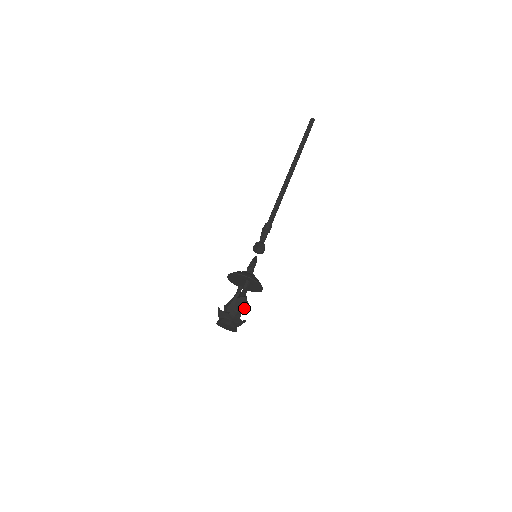
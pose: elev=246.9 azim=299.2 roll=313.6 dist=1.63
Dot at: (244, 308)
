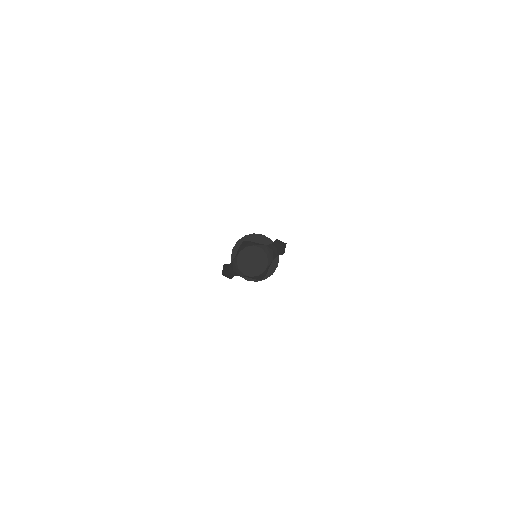
Dot at: (281, 253)
